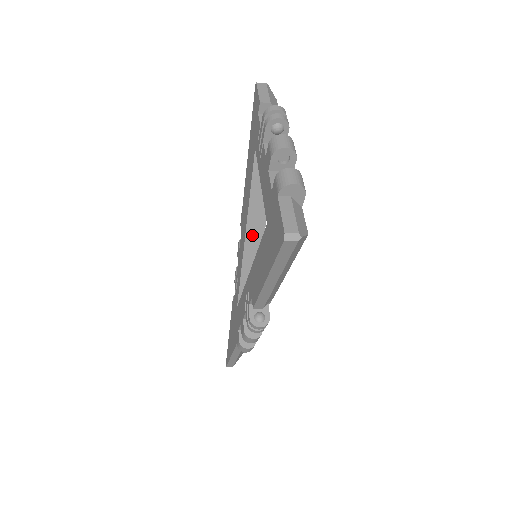
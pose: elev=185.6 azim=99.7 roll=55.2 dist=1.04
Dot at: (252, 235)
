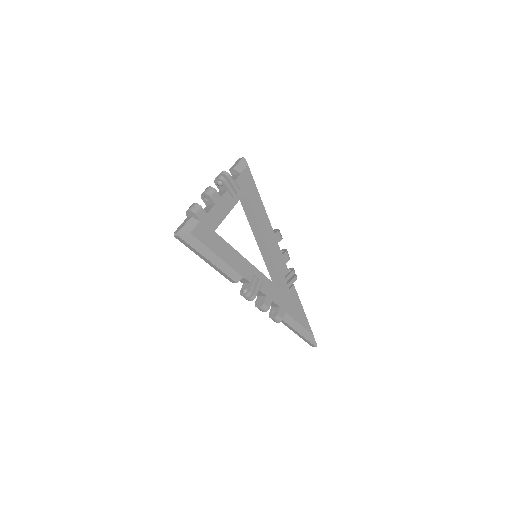
Dot at: (261, 244)
